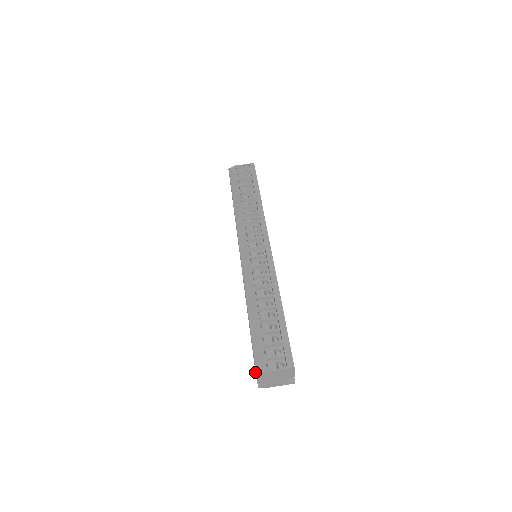
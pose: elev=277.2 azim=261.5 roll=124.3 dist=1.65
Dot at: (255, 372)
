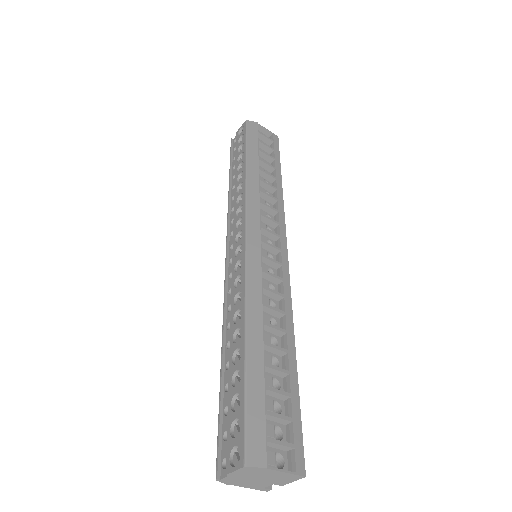
Dot at: (244, 459)
